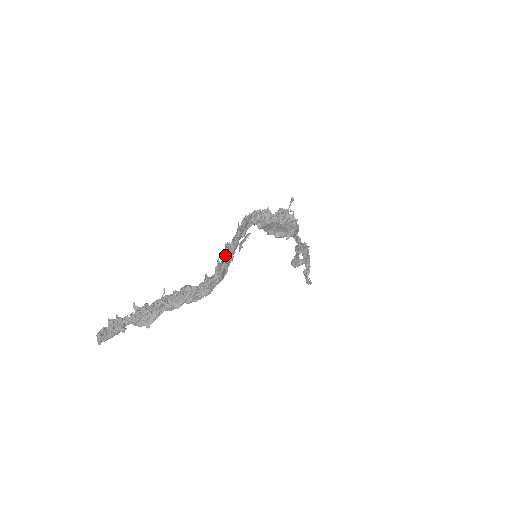
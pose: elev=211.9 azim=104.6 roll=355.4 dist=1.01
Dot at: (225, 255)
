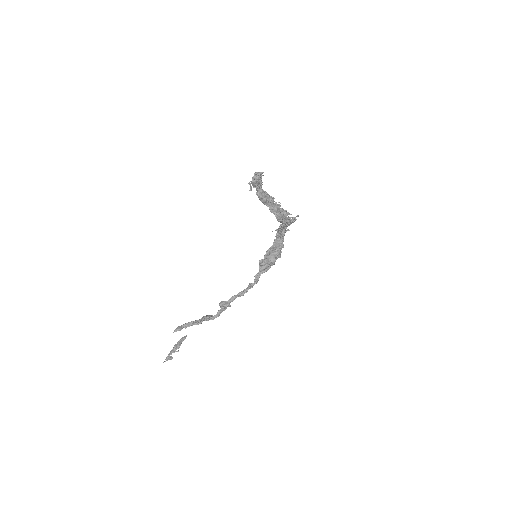
Dot at: occluded
